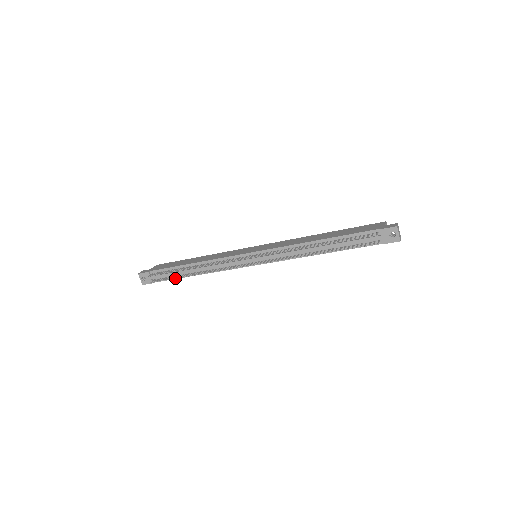
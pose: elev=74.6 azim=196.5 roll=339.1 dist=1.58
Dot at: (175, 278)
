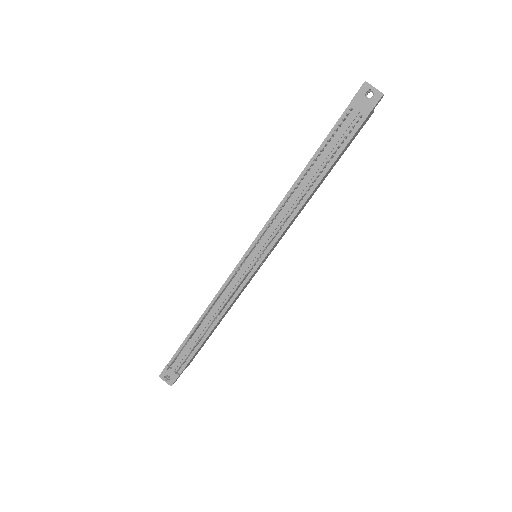
Dot at: (196, 351)
